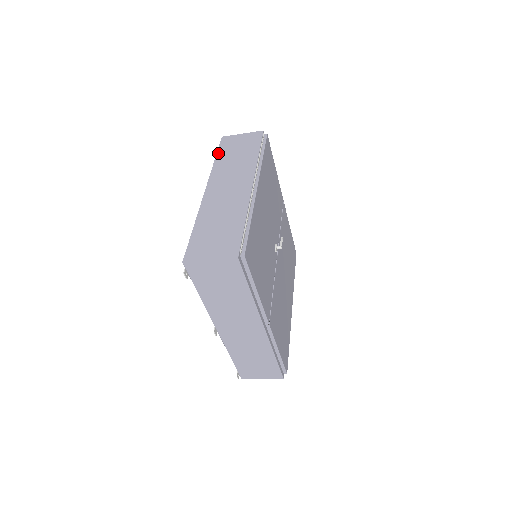
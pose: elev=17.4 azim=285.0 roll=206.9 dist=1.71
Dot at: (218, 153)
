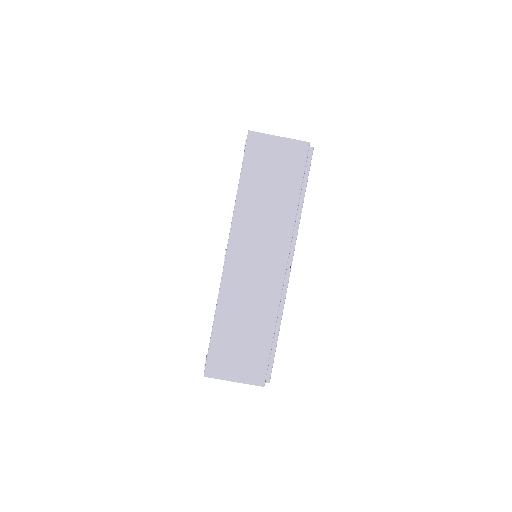
Dot at: occluded
